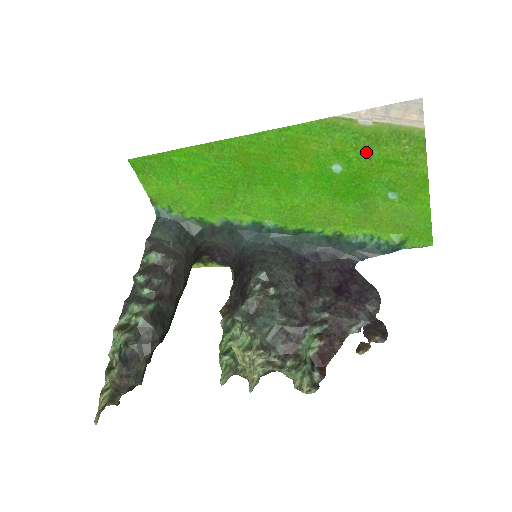
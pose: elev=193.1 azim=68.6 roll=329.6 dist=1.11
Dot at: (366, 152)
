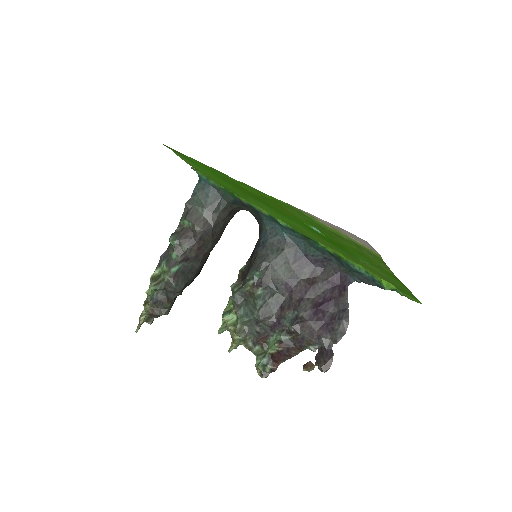
Dot at: (335, 237)
